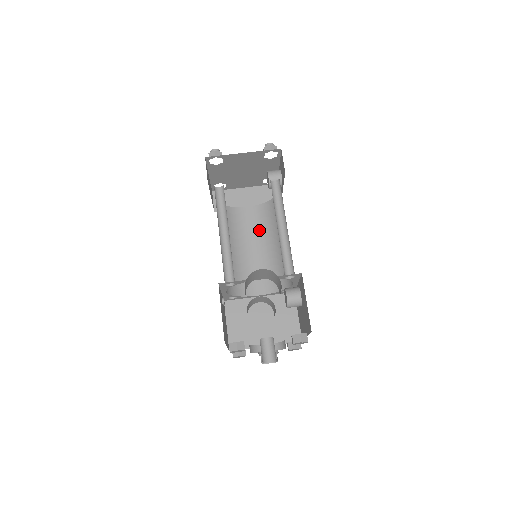
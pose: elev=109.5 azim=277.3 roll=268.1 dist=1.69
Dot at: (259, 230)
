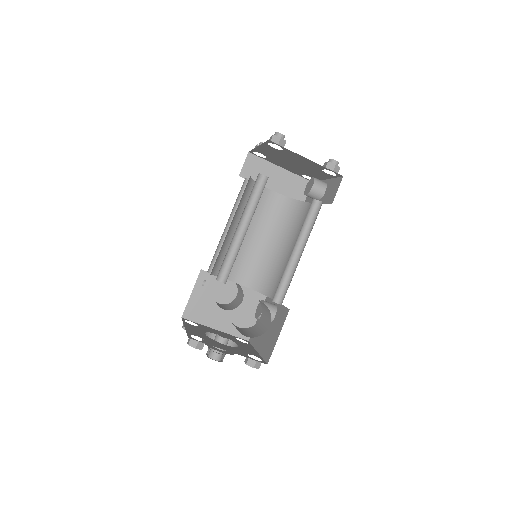
Dot at: (270, 221)
